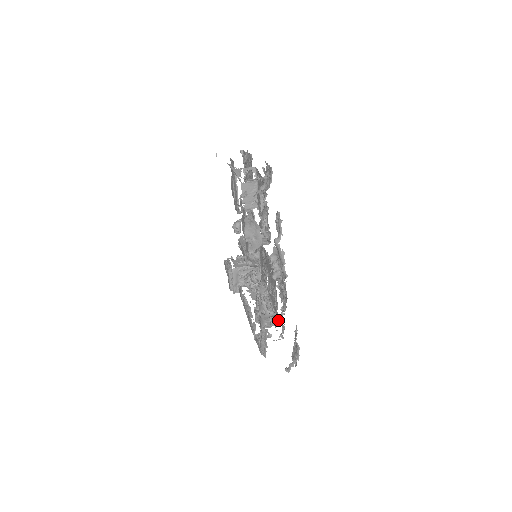
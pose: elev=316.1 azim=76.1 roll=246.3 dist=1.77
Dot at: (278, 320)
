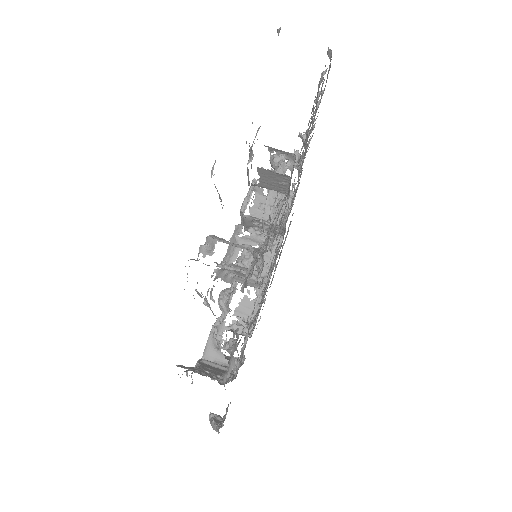
Dot at: (251, 336)
